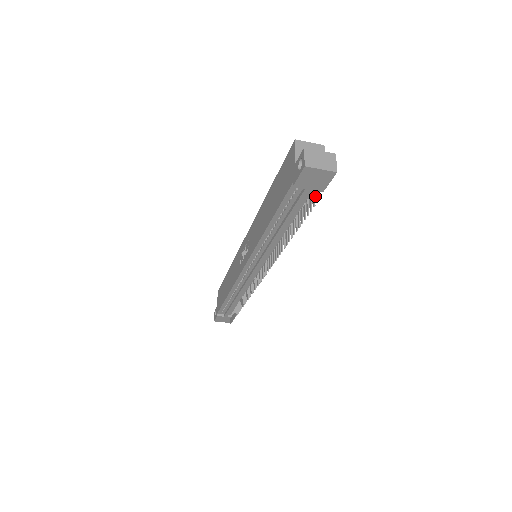
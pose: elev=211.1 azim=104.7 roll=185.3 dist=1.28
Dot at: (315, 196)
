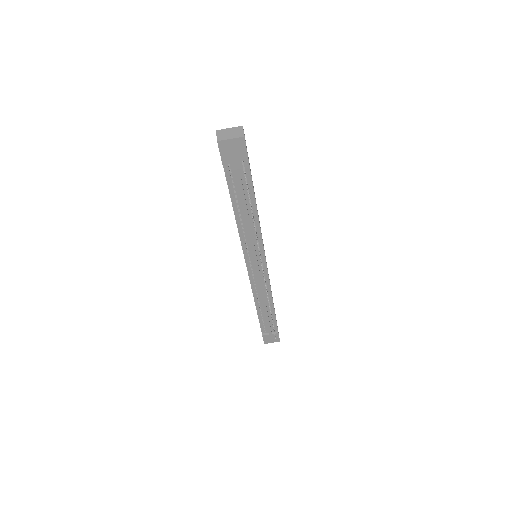
Dot at: (248, 168)
